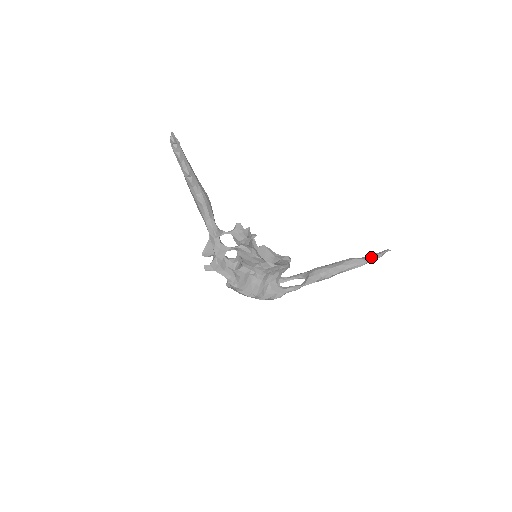
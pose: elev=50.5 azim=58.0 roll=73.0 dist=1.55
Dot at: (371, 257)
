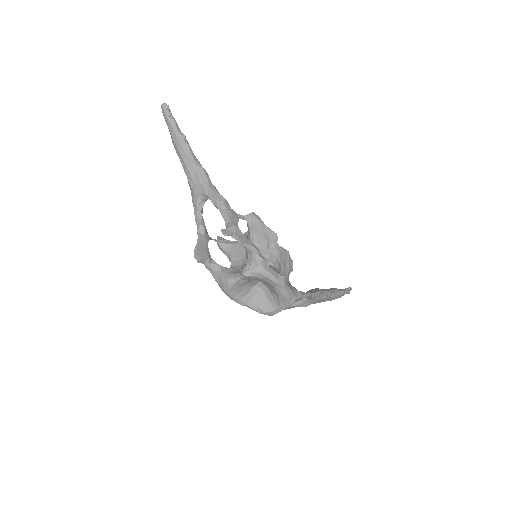
Dot at: (344, 289)
